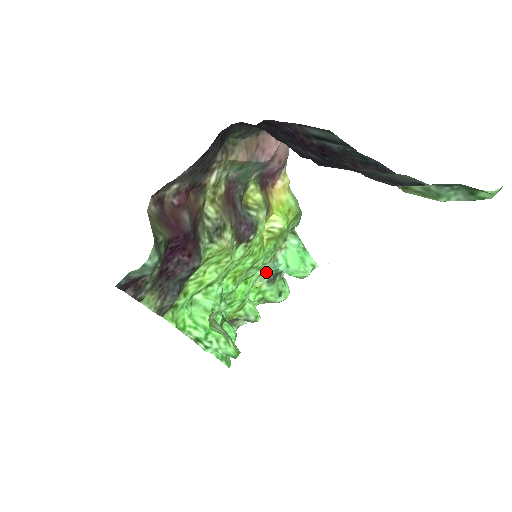
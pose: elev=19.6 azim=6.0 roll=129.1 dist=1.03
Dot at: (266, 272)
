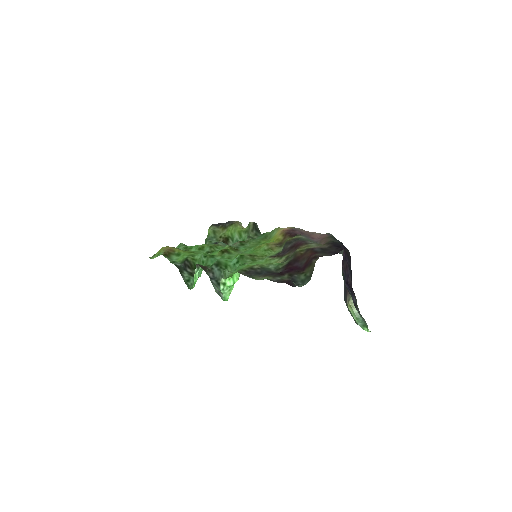
Dot at: (220, 243)
